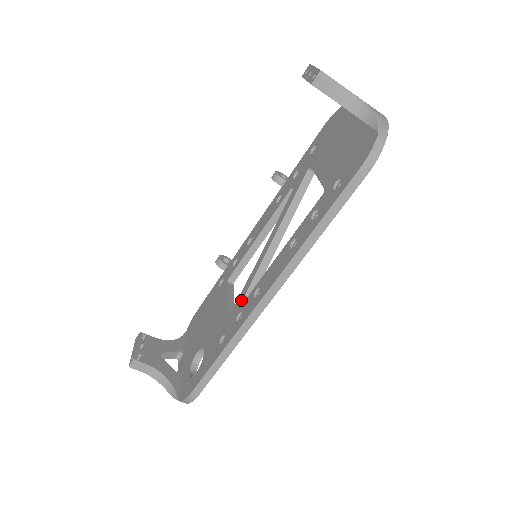
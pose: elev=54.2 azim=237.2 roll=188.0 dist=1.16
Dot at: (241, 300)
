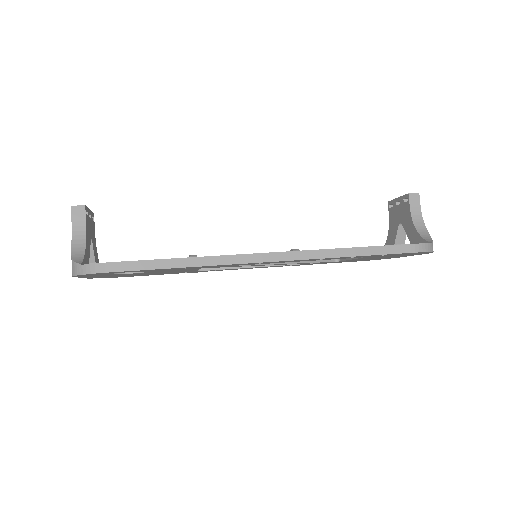
Dot at: occluded
